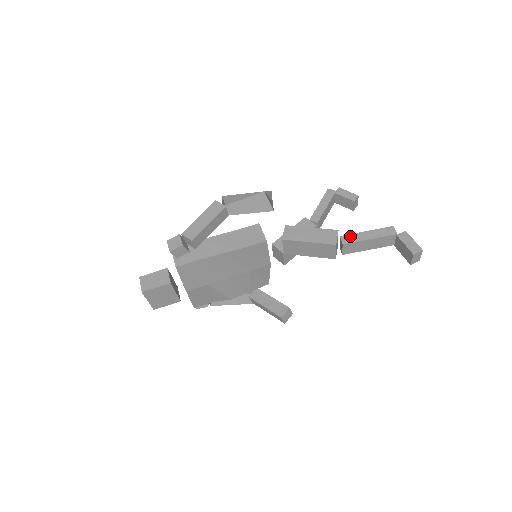
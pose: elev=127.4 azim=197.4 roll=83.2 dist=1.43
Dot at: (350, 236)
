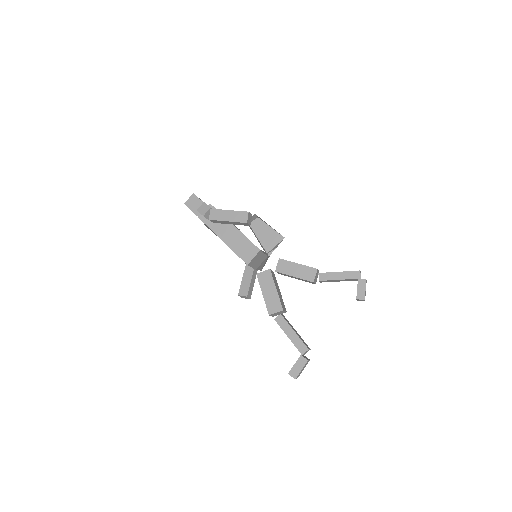
Dot at: (284, 321)
